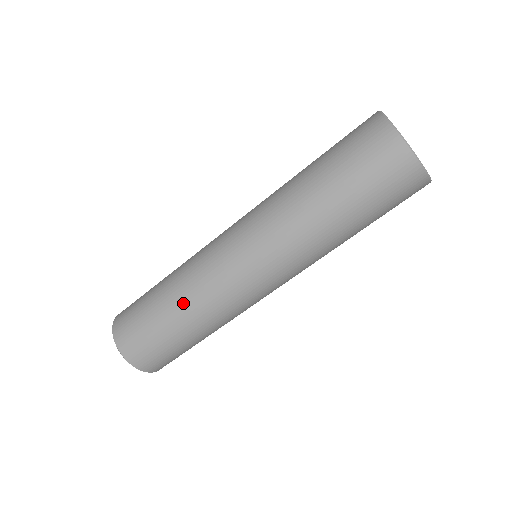
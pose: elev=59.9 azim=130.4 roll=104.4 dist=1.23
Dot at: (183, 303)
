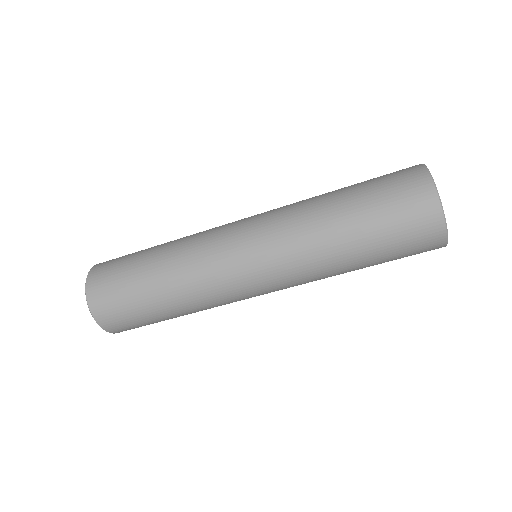
Dot at: (168, 257)
